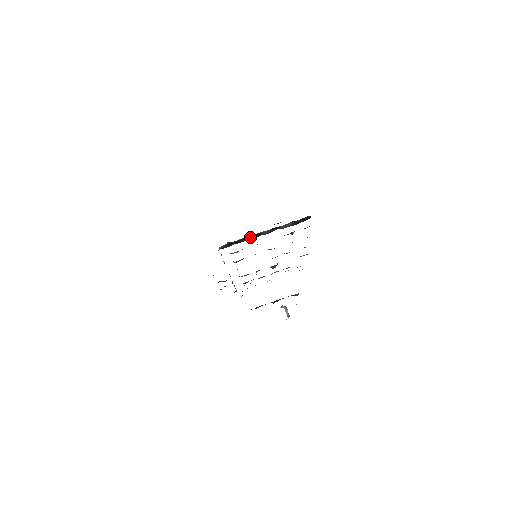
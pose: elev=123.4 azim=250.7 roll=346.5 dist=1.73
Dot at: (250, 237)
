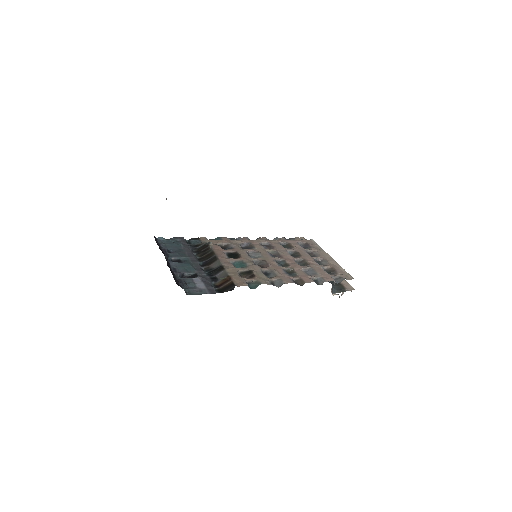
Dot at: (210, 256)
